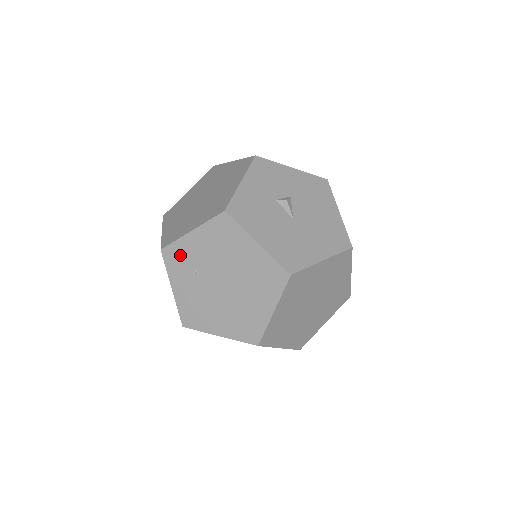
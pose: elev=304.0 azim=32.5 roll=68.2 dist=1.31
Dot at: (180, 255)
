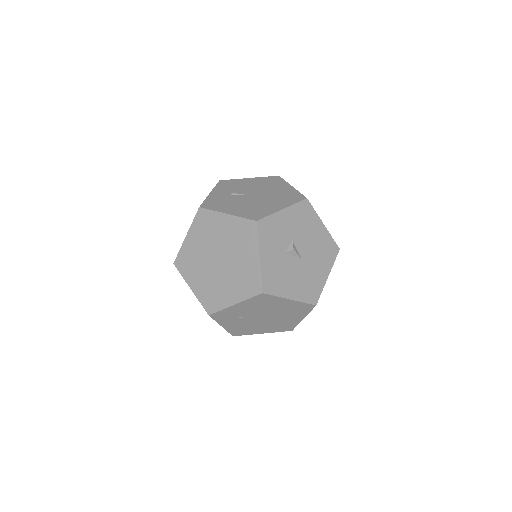
Dot at: (226, 314)
